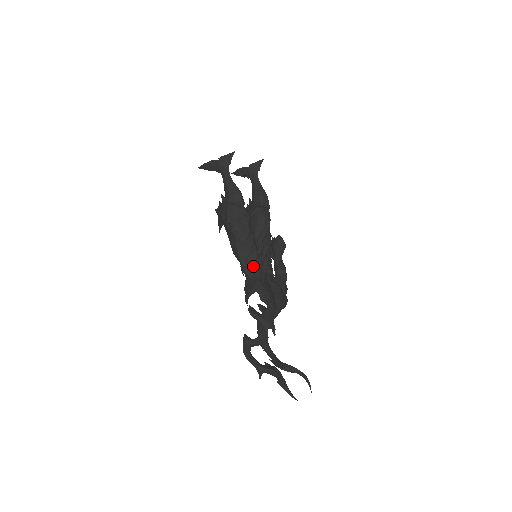
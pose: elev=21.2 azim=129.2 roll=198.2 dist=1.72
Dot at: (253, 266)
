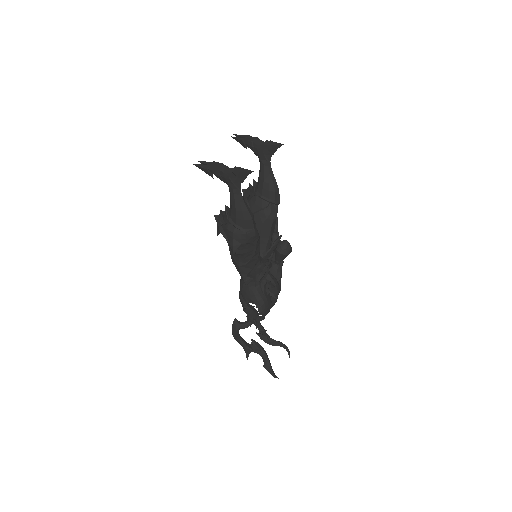
Dot at: (254, 278)
